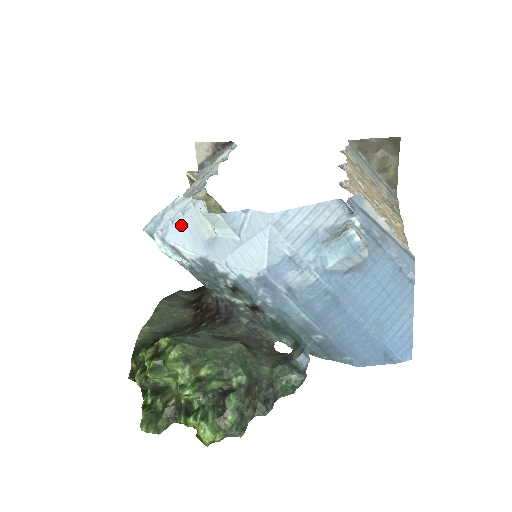
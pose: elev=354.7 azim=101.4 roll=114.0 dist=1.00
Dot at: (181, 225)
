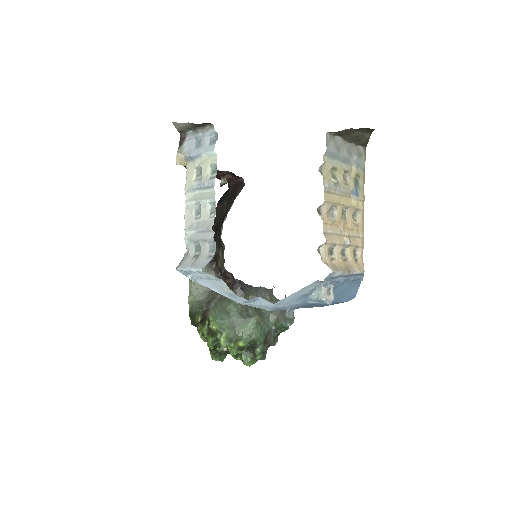
Dot at: (207, 281)
